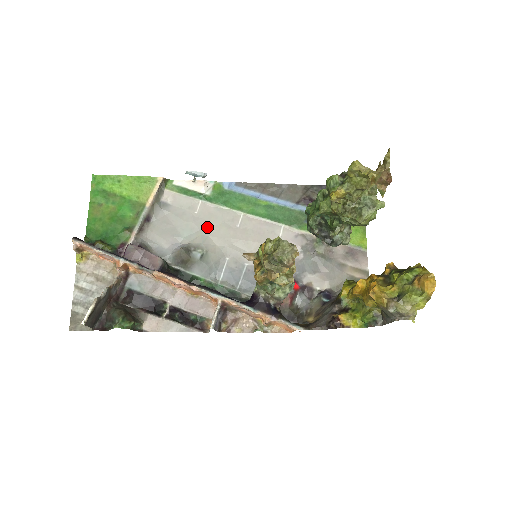
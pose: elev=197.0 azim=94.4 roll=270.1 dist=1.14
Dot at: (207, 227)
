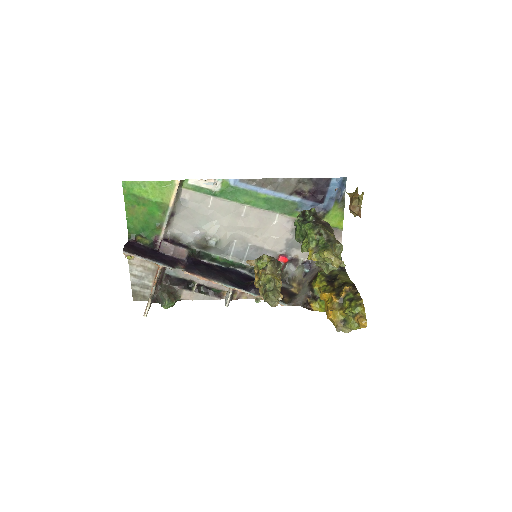
Dot at: (218, 218)
